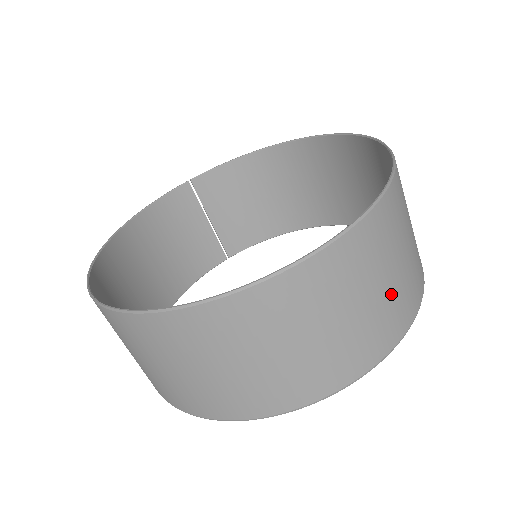
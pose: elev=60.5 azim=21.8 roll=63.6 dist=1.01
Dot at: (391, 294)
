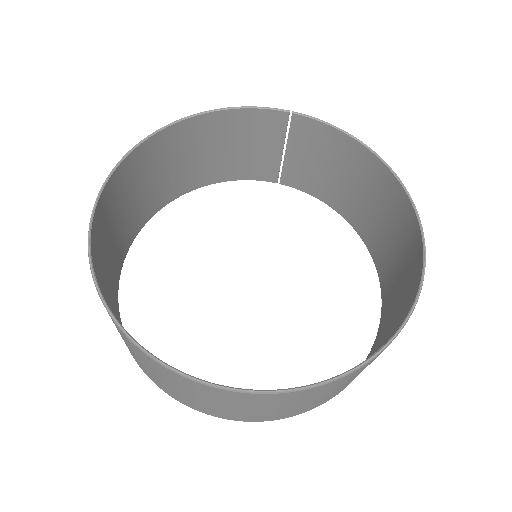
Dot at: (273, 412)
